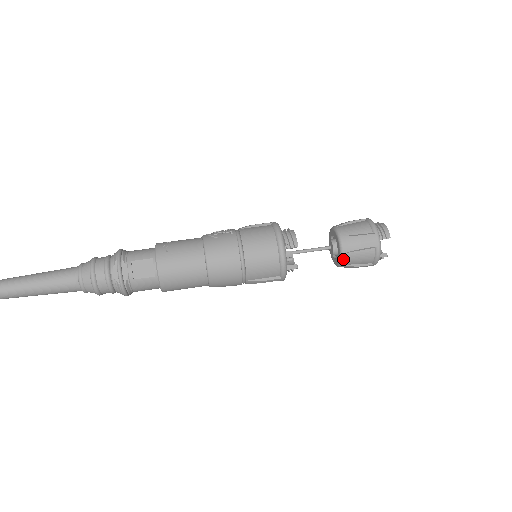
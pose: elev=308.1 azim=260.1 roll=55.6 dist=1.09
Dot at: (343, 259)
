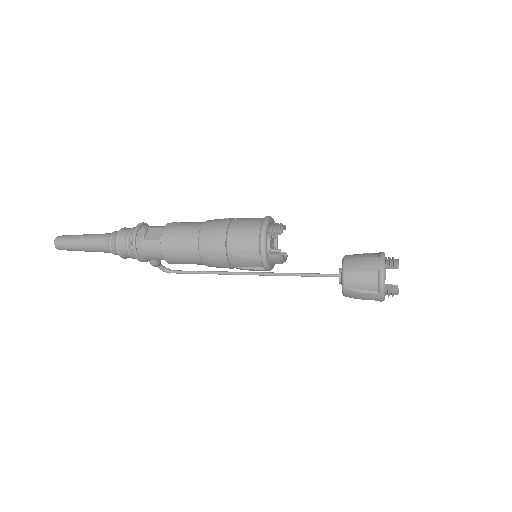
Dot at: (344, 279)
